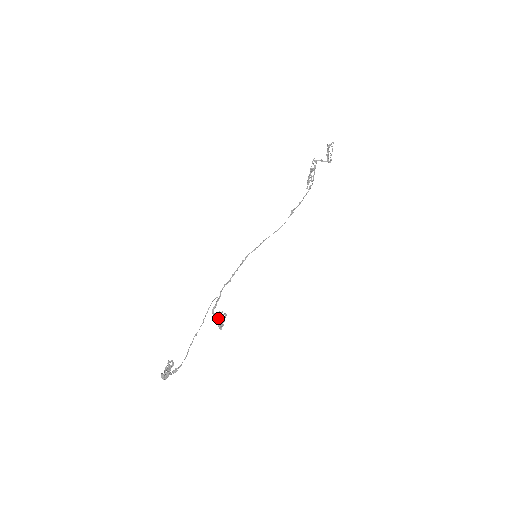
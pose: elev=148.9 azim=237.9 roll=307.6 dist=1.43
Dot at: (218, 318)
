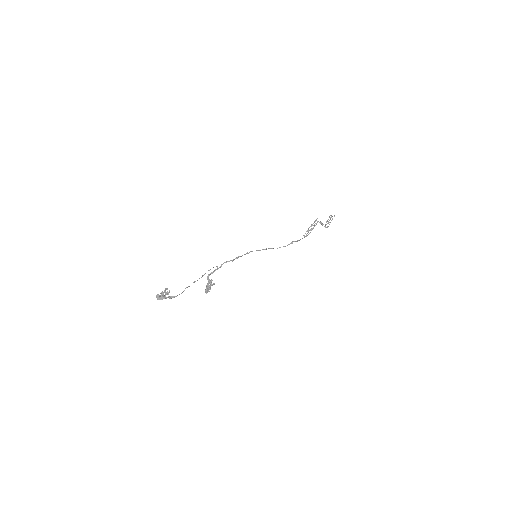
Dot at: (209, 283)
